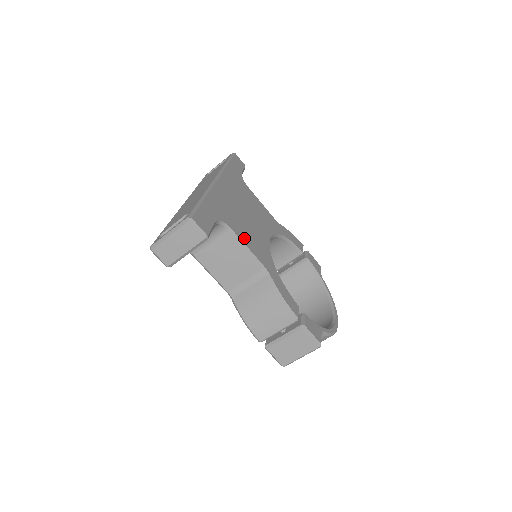
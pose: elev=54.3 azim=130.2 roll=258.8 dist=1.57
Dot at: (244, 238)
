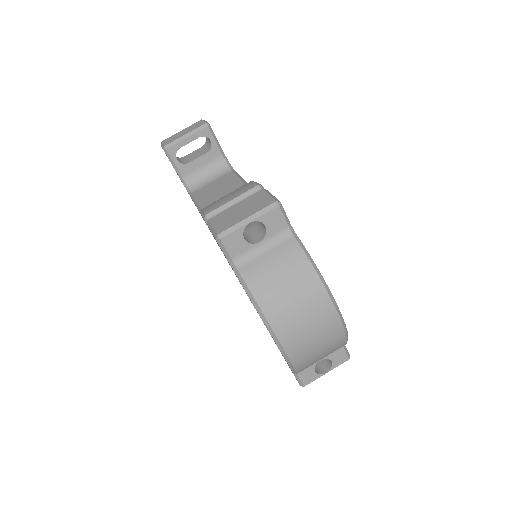
Dot at: occluded
